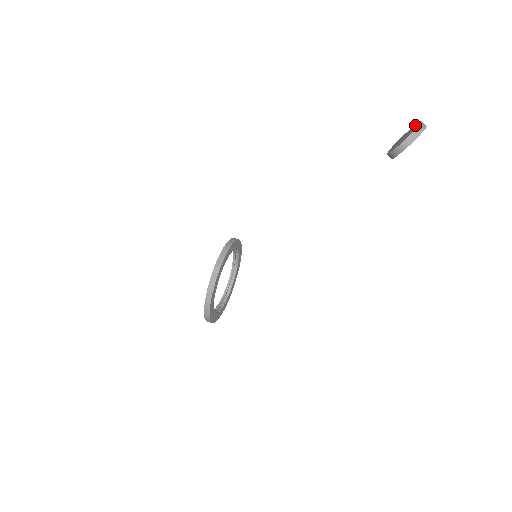
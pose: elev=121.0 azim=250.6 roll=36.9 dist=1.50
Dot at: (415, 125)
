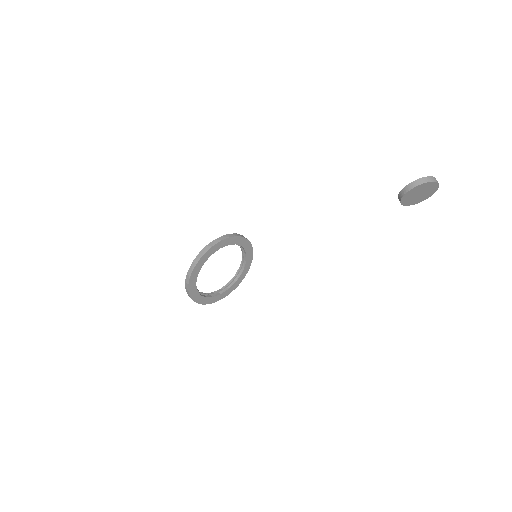
Dot at: occluded
